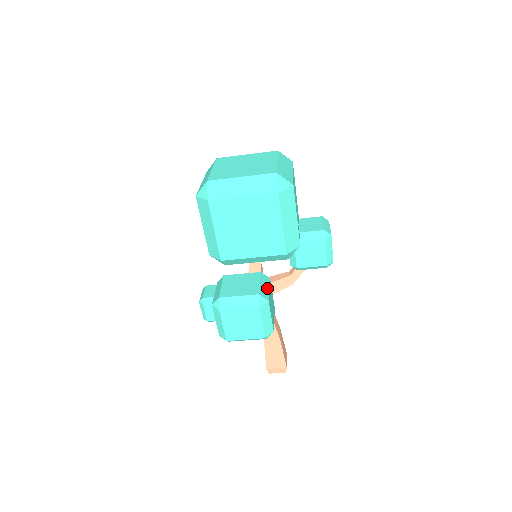
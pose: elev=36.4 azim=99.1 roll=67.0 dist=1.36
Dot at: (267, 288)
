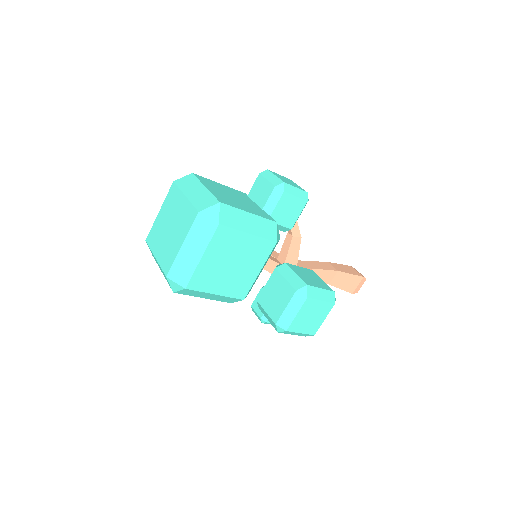
Dot at: (294, 275)
